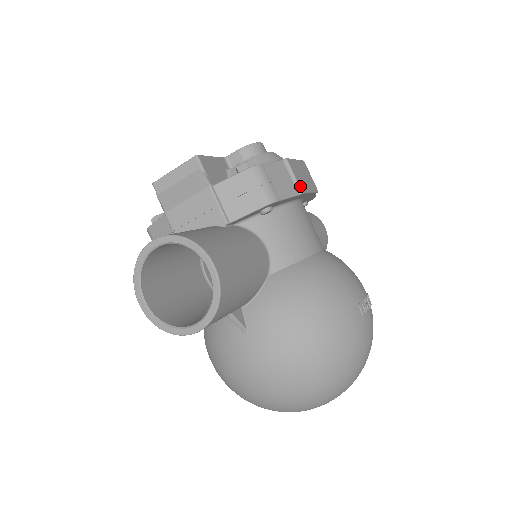
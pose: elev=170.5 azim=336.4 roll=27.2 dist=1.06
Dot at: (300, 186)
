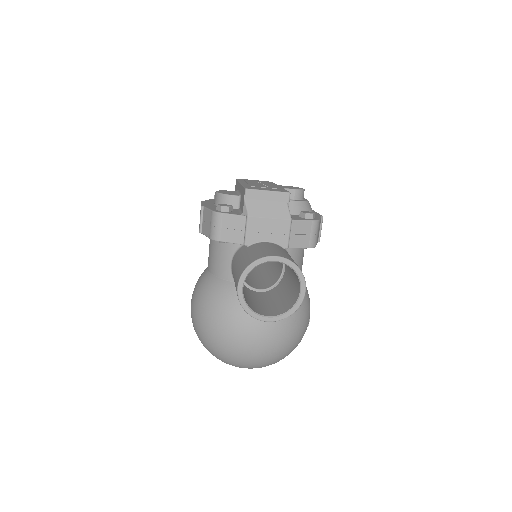
Dot at: occluded
